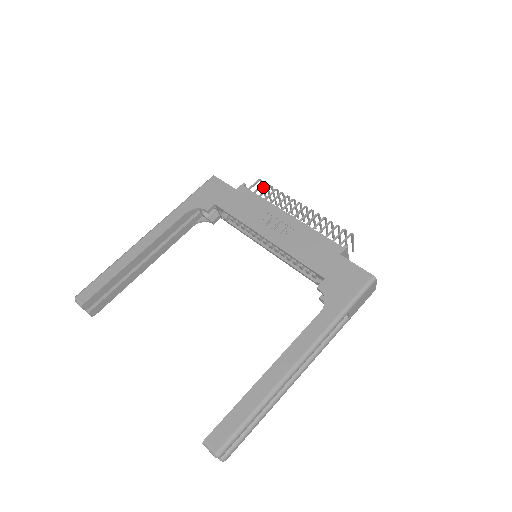
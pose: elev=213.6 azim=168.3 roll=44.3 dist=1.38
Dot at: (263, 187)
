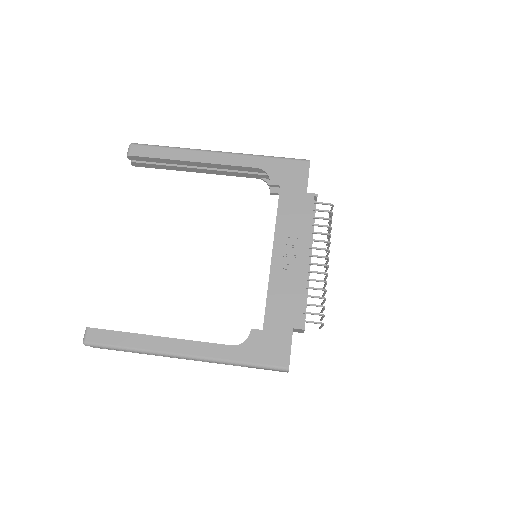
Dot at: occluded
